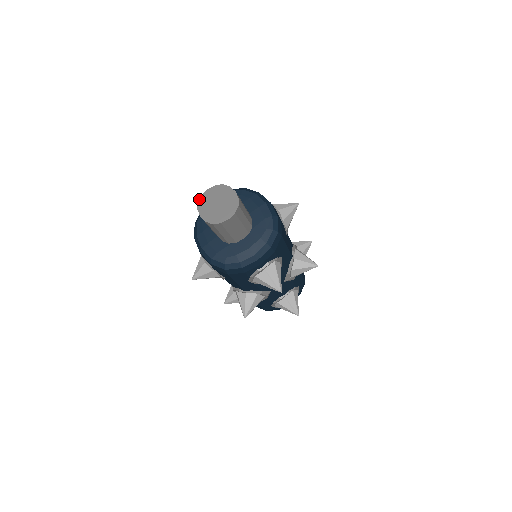
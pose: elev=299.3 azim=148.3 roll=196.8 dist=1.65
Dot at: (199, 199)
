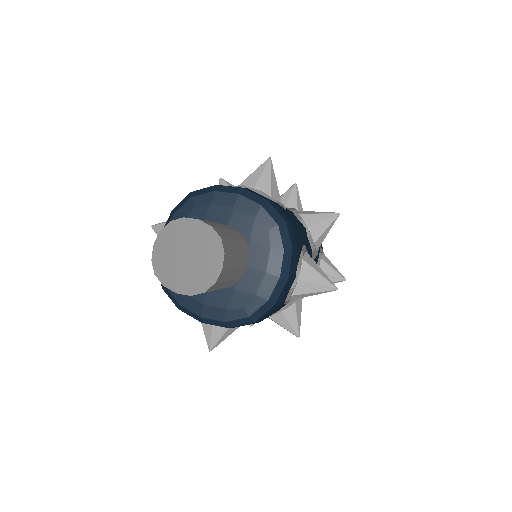
Dot at: (176, 219)
